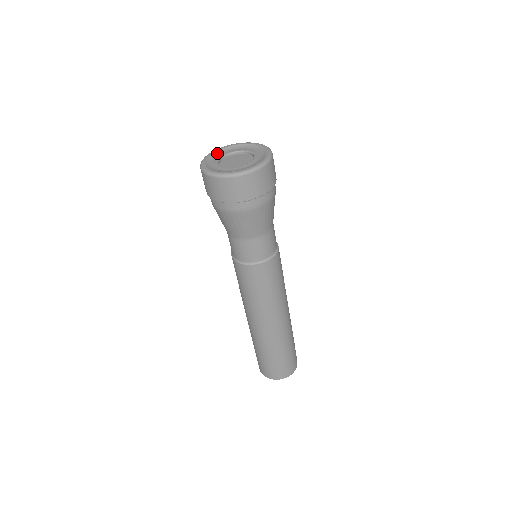
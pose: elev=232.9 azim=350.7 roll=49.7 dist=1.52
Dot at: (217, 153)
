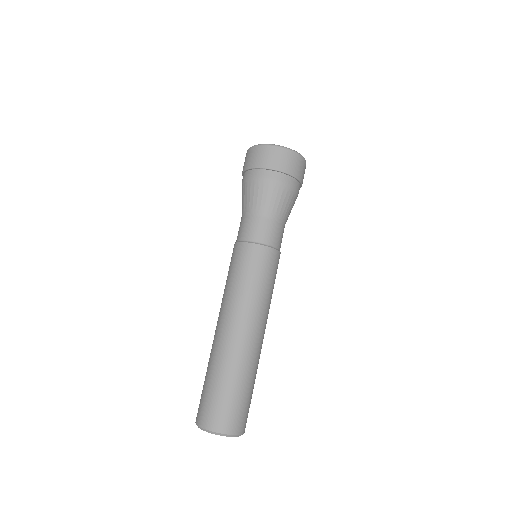
Dot at: occluded
